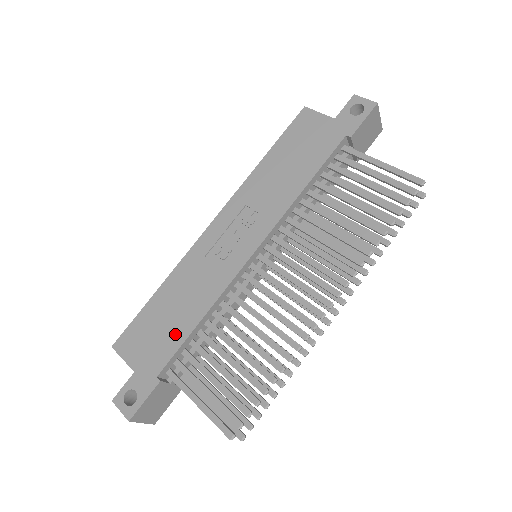
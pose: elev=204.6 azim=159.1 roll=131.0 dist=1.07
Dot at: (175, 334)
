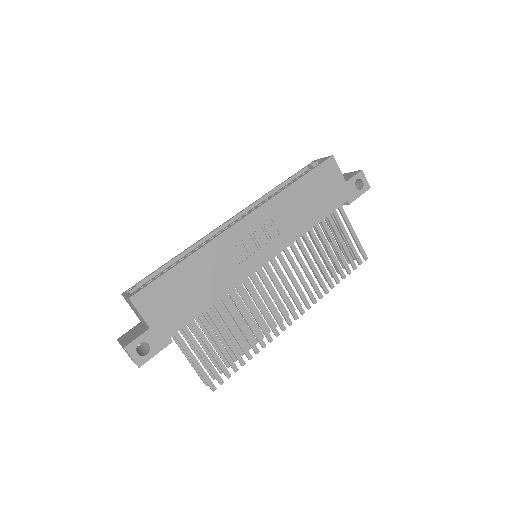
Dot at: (193, 307)
